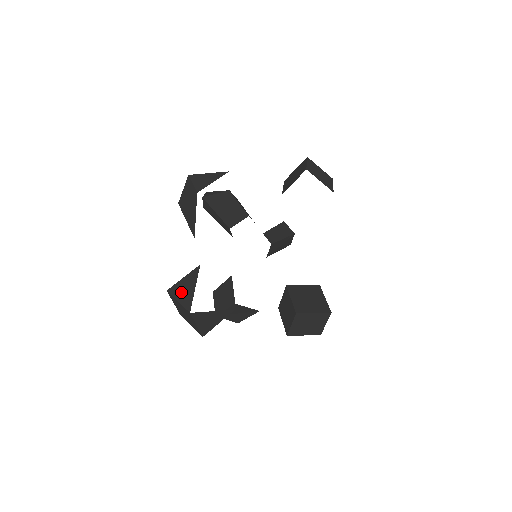
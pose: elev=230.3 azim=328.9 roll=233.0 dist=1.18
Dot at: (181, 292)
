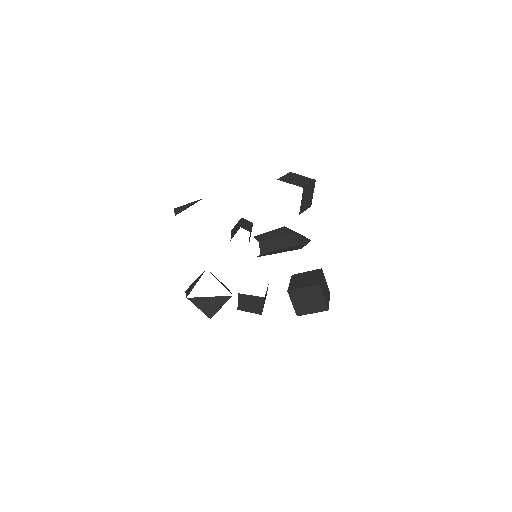
Dot at: (190, 288)
